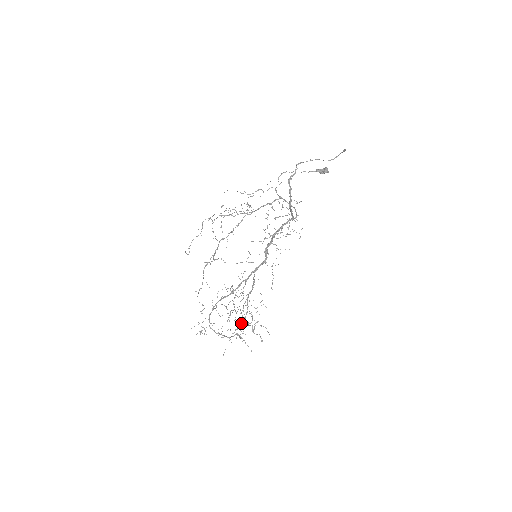
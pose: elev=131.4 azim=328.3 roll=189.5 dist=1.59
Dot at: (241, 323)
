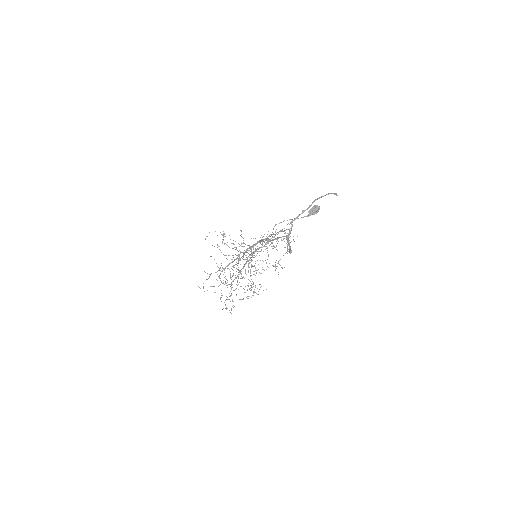
Dot at: occluded
